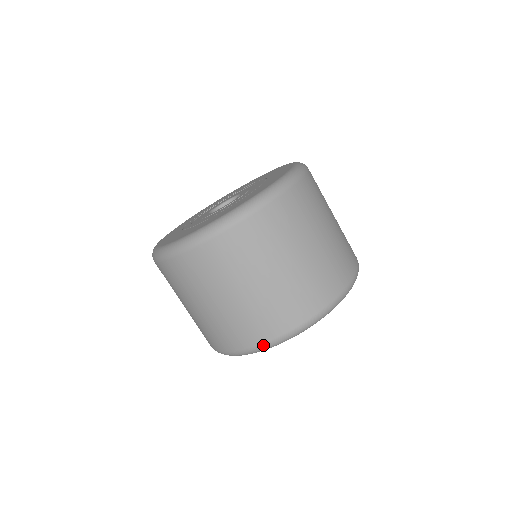
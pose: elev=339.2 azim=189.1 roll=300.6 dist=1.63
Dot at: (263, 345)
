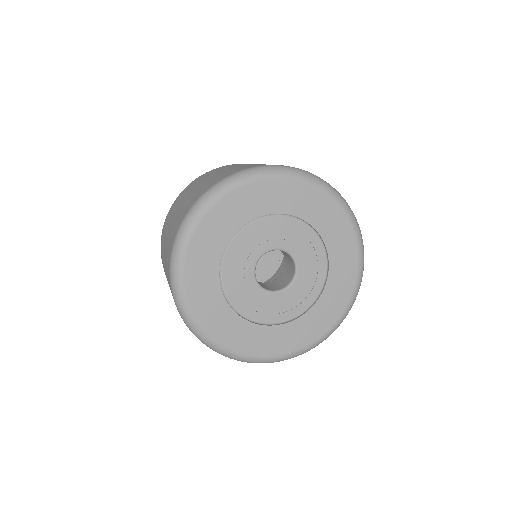
Dot at: occluded
